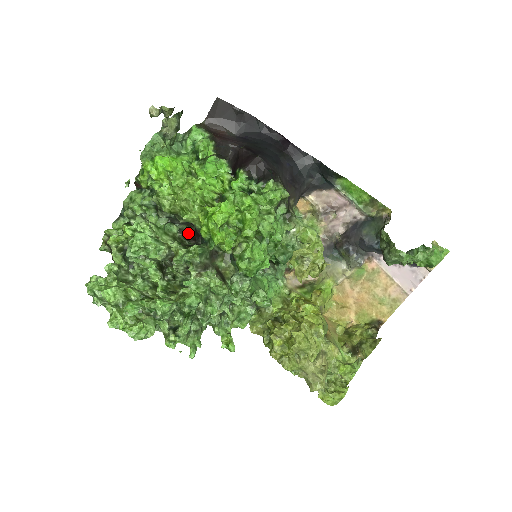
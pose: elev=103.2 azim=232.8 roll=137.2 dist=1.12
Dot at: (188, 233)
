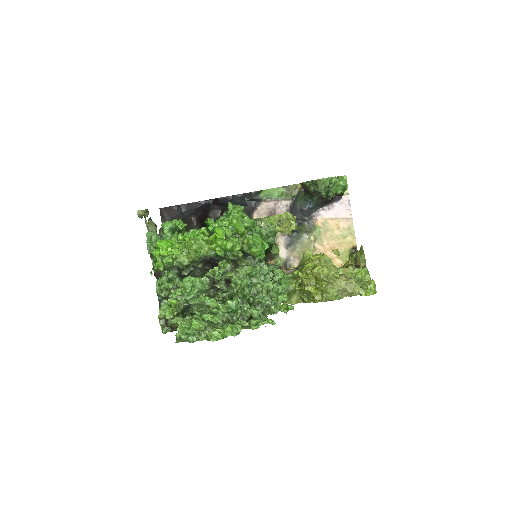
Dot at: occluded
